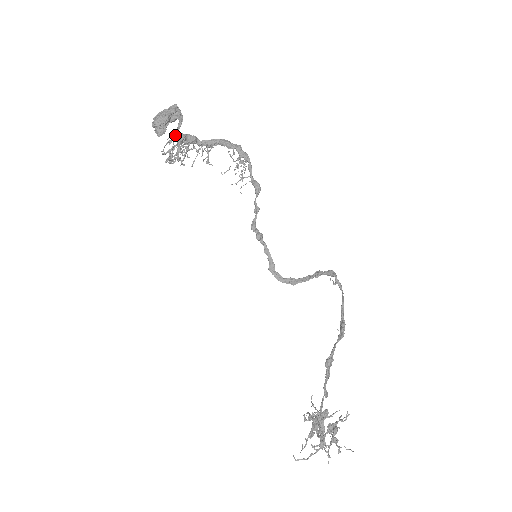
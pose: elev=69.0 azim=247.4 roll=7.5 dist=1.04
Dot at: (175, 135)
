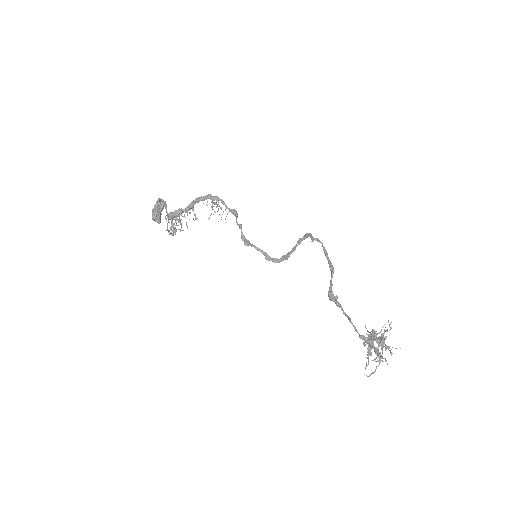
Dot at: occluded
